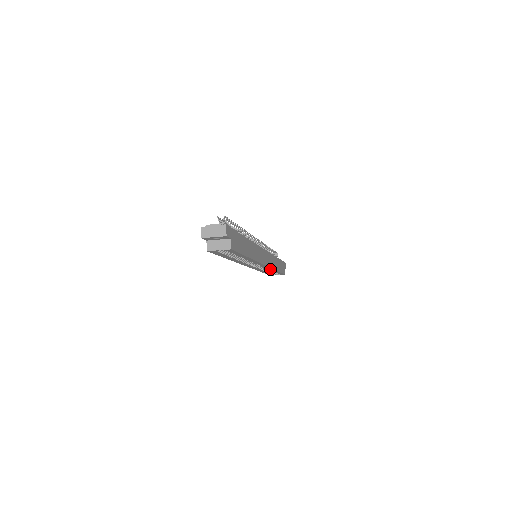
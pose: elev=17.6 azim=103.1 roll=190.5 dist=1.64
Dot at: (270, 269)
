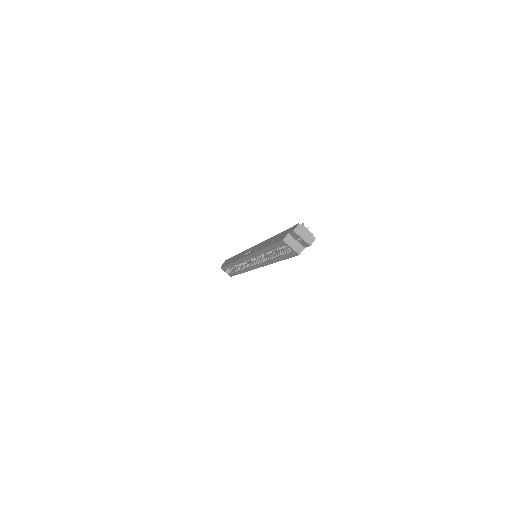
Dot at: (244, 269)
